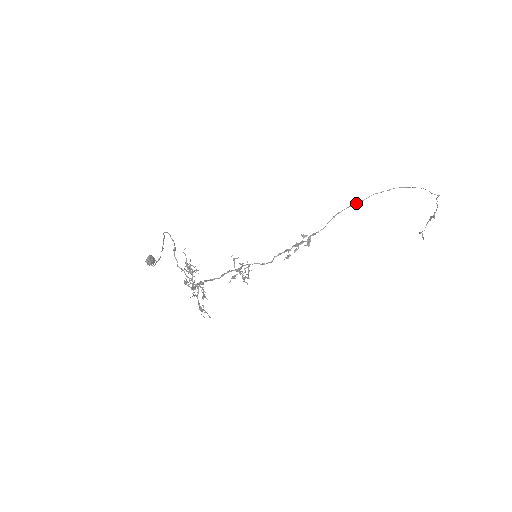
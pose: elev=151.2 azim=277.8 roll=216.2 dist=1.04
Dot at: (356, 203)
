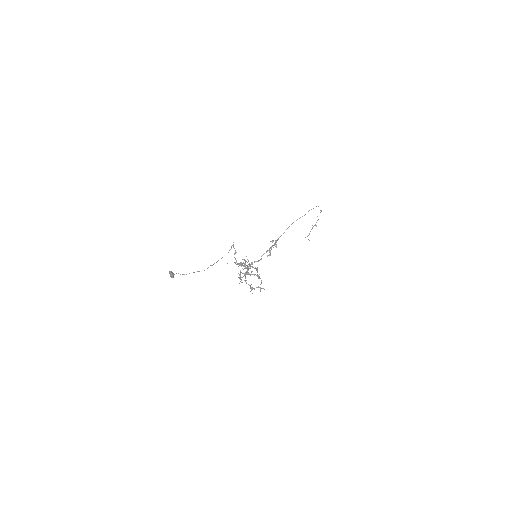
Dot at: occluded
